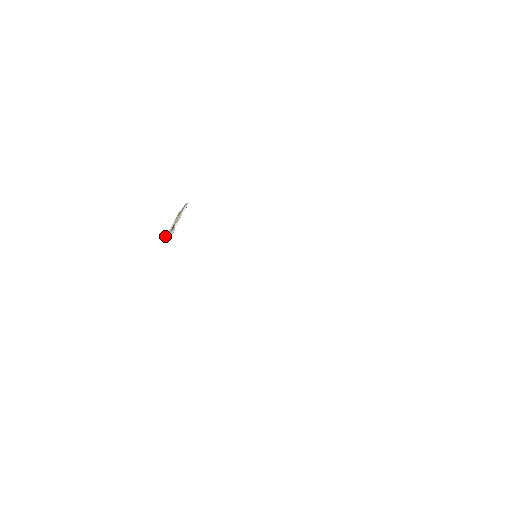
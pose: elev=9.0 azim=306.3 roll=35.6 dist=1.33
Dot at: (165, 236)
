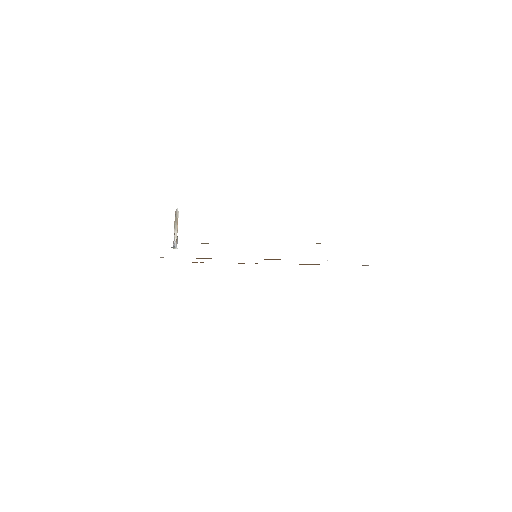
Dot at: (175, 248)
